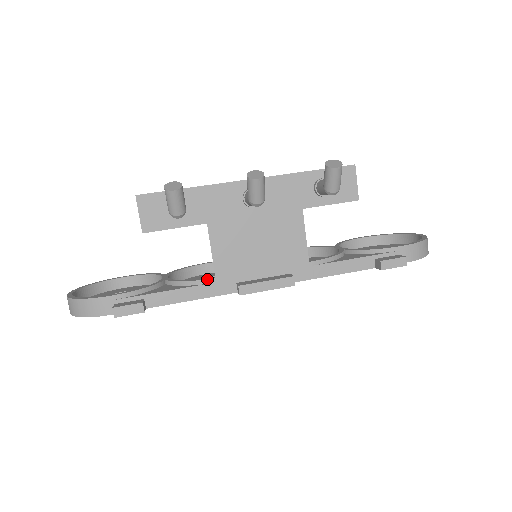
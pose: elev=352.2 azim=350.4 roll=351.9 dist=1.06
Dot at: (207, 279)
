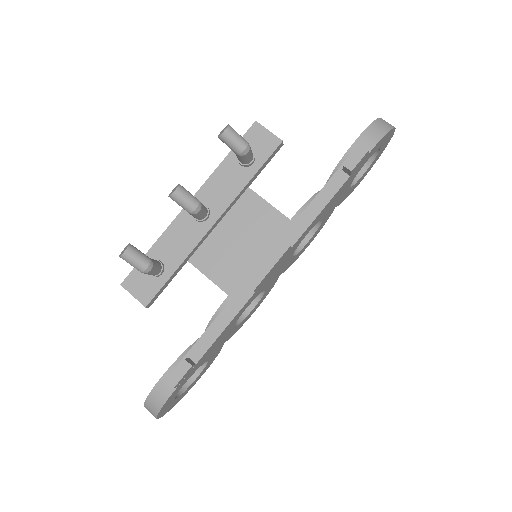
Dot at: (223, 302)
